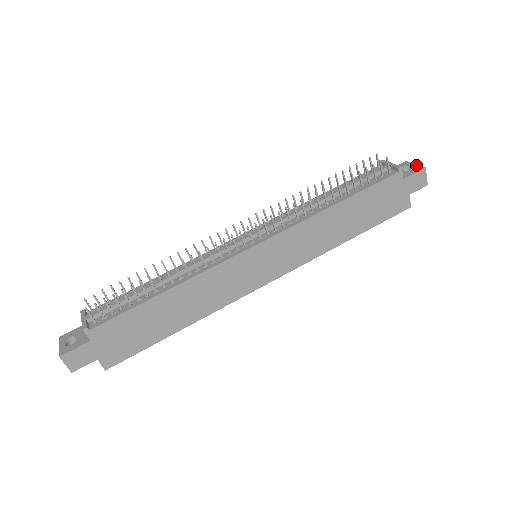
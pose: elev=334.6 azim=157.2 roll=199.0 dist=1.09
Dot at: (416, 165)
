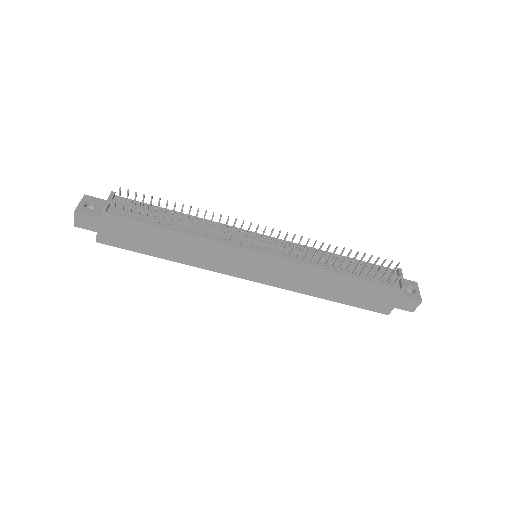
Dot at: (419, 293)
